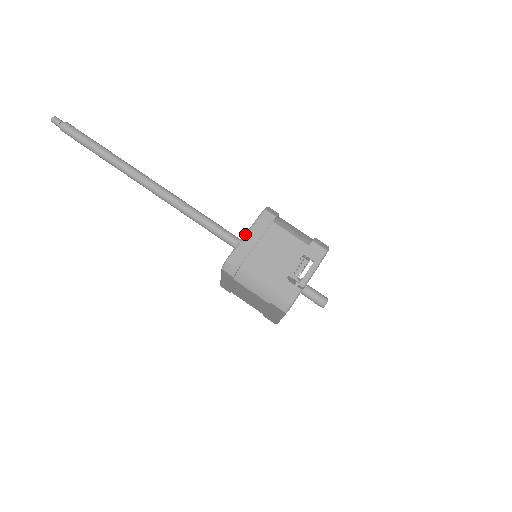
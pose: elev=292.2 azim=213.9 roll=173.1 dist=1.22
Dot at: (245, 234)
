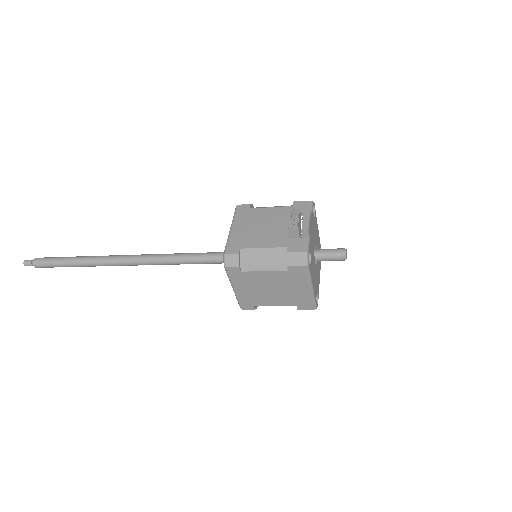
Dot at: (230, 229)
